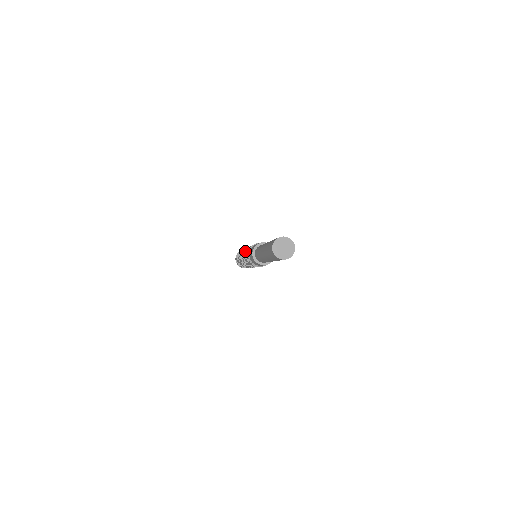
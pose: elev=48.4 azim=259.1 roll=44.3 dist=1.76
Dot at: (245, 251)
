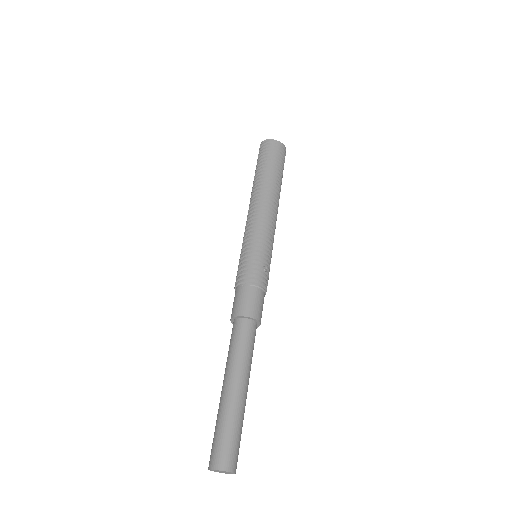
Dot at: occluded
